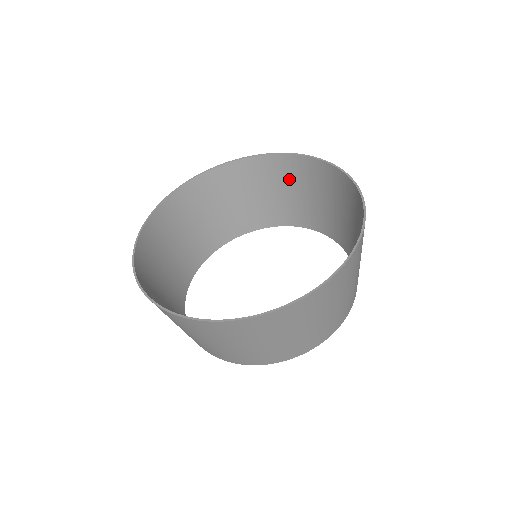
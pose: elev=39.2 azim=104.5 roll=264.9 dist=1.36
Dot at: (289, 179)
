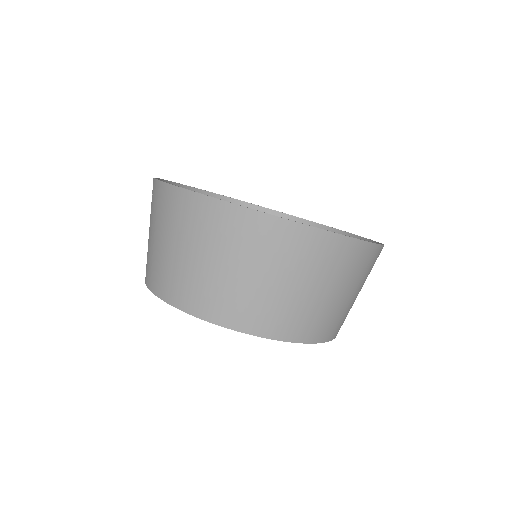
Dot at: occluded
